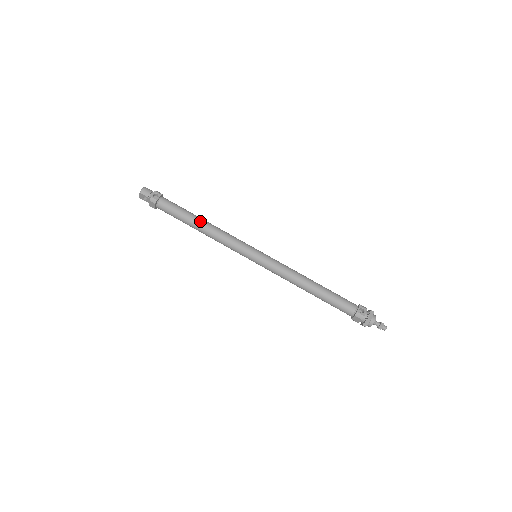
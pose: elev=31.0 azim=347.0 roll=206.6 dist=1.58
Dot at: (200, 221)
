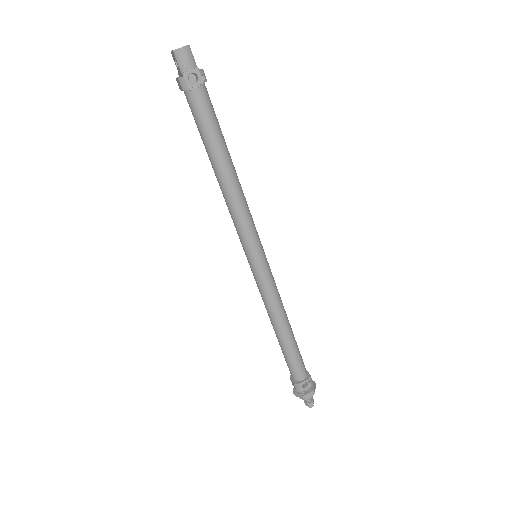
Dot at: (225, 167)
